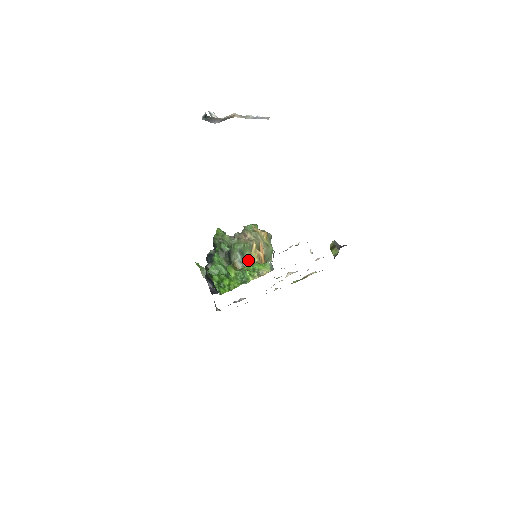
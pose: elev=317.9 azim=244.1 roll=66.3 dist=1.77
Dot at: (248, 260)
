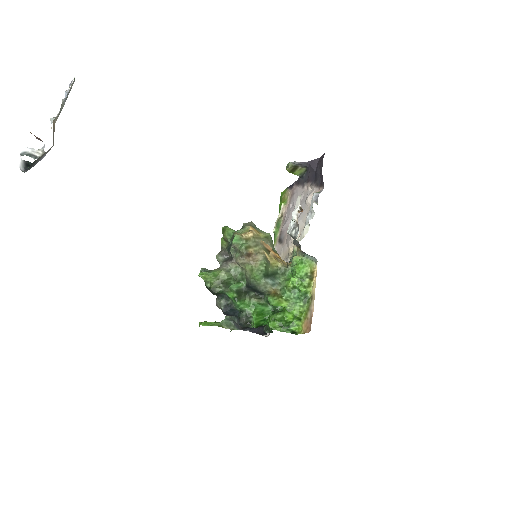
Dot at: (274, 273)
